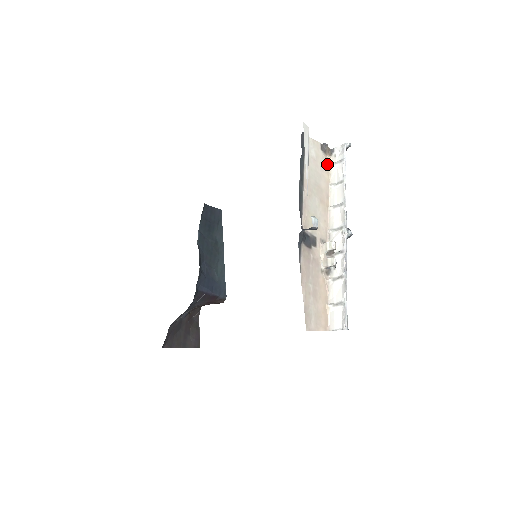
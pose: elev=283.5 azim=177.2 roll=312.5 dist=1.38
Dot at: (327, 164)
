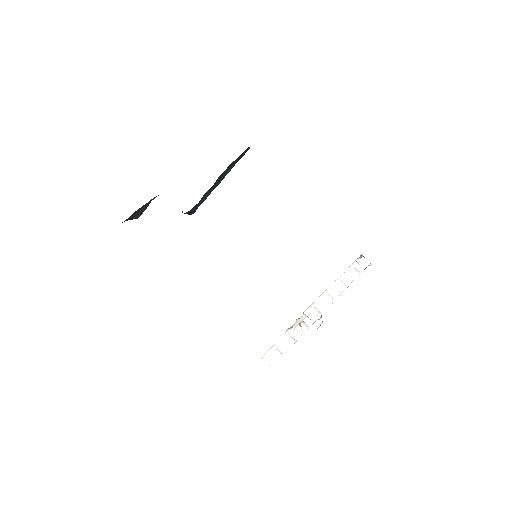
Dot at: (351, 265)
